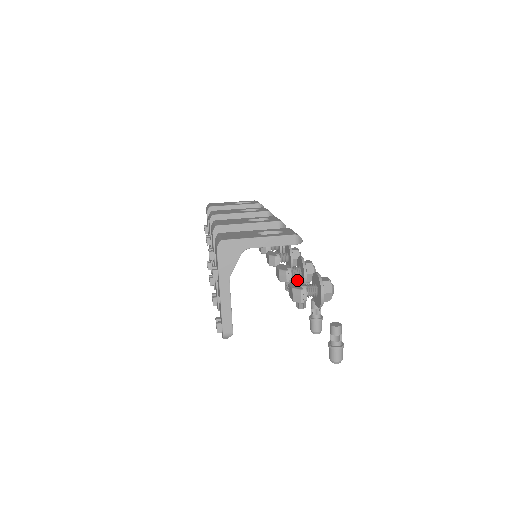
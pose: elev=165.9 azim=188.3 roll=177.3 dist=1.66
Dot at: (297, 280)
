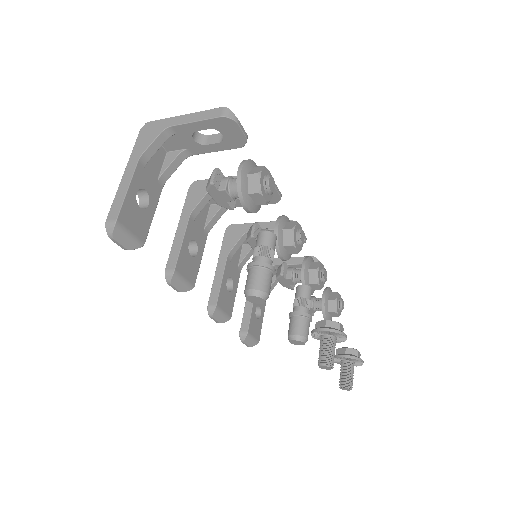
Dot at: occluded
